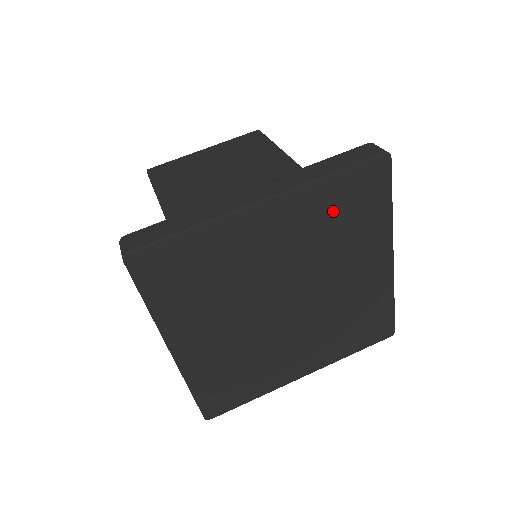
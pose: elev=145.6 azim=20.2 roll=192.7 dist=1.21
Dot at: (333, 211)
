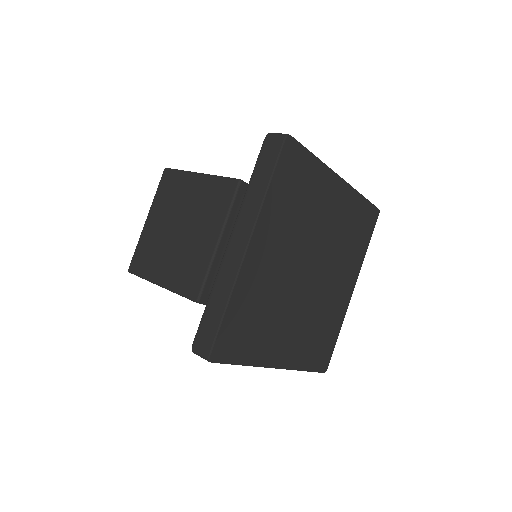
Dot at: (354, 221)
